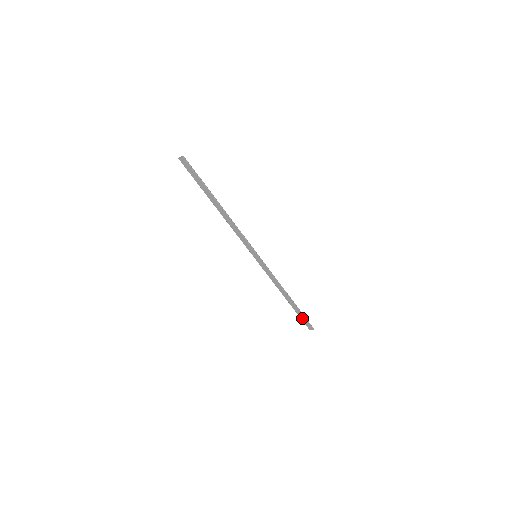
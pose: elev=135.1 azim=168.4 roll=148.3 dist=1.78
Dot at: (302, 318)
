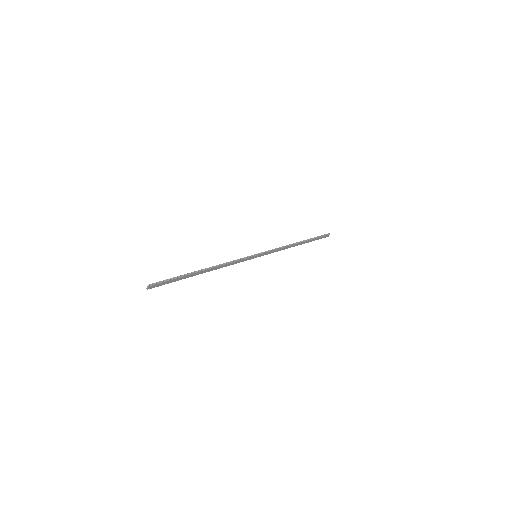
Dot at: (317, 239)
